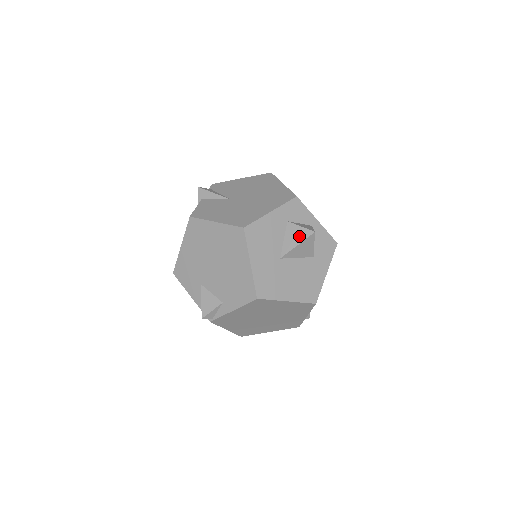
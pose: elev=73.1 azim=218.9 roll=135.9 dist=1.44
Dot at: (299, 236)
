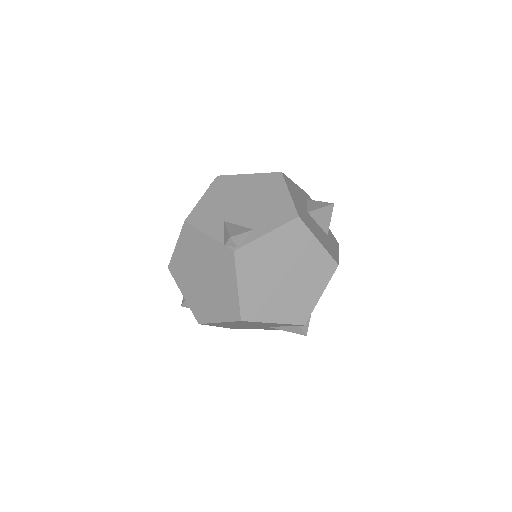
Dot at: (321, 204)
